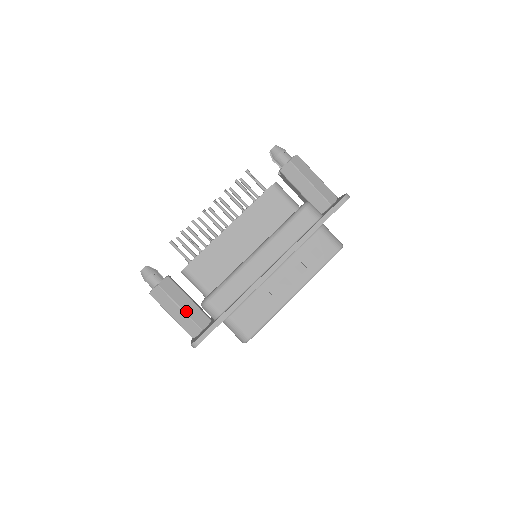
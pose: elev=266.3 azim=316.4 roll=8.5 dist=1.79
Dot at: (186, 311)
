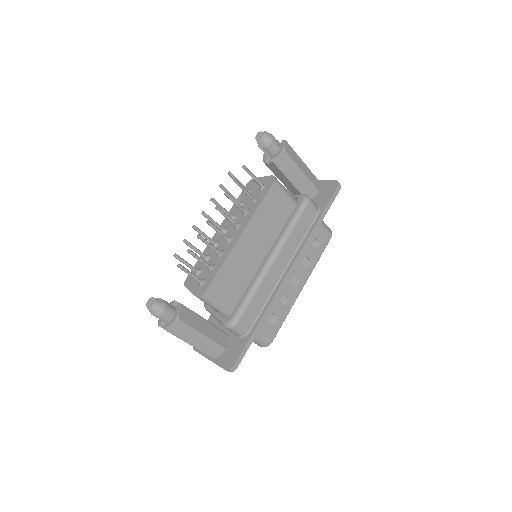
Dot at: (208, 336)
